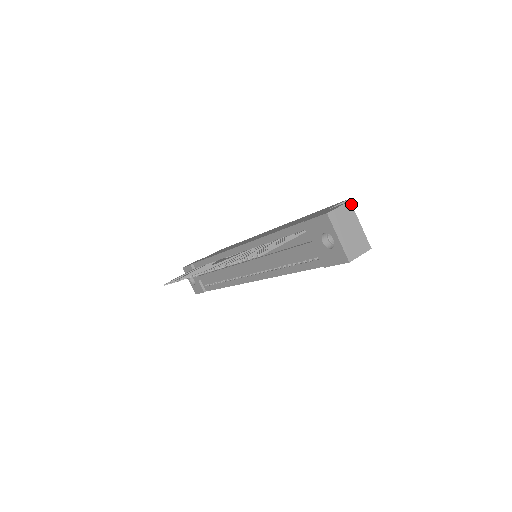
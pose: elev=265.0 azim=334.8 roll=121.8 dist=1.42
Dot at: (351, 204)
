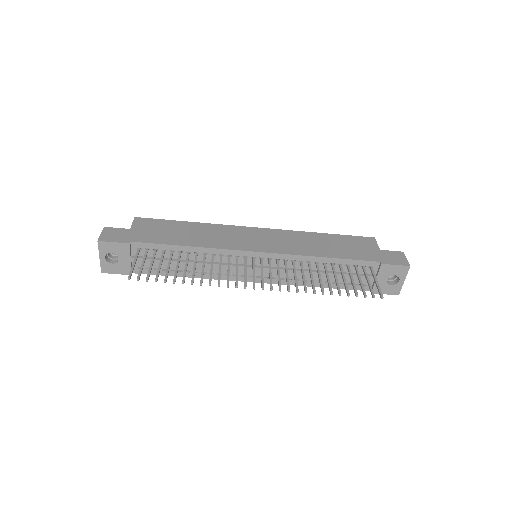
Dot at: (403, 254)
